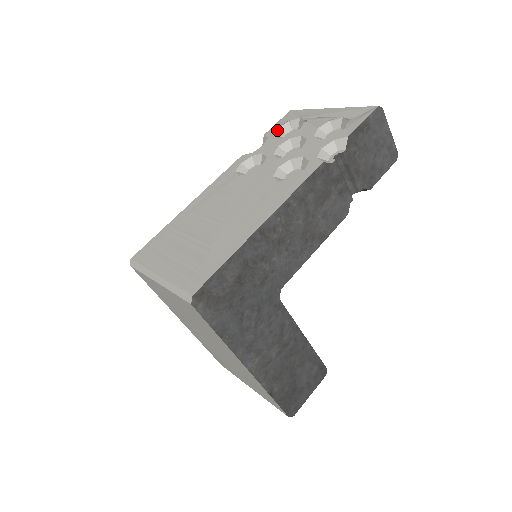
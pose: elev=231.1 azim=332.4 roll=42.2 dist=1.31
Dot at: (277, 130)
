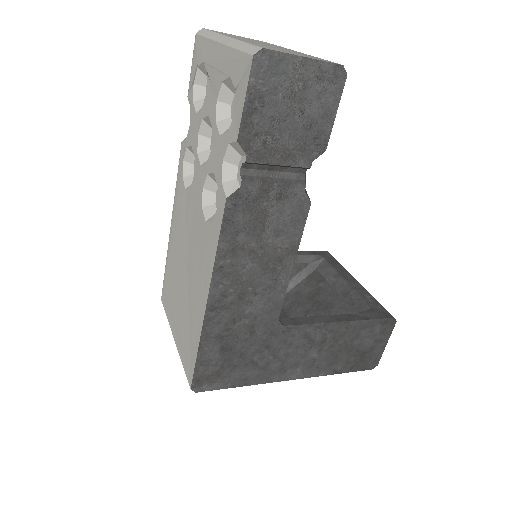
Dot at: (193, 89)
